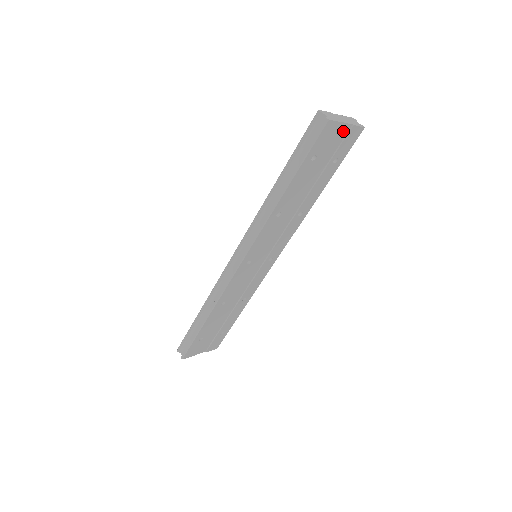
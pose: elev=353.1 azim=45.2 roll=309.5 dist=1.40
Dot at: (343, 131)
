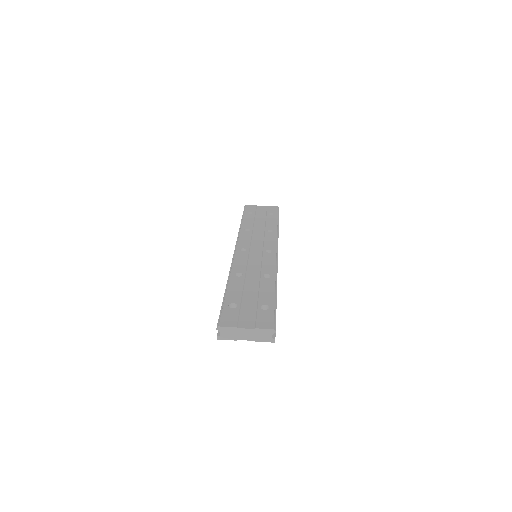
Dot at: occluded
